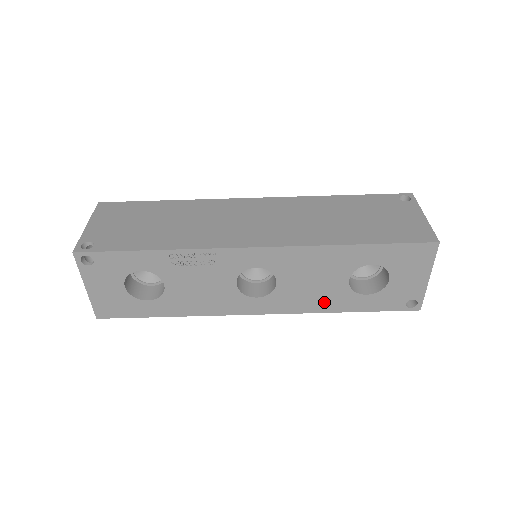
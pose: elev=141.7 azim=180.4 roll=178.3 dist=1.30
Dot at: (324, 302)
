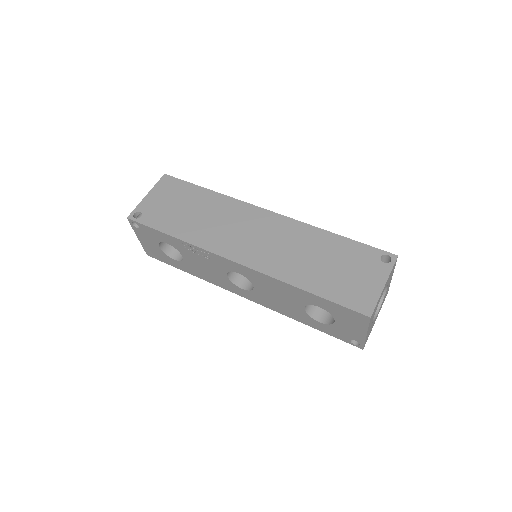
Dot at: (289, 312)
